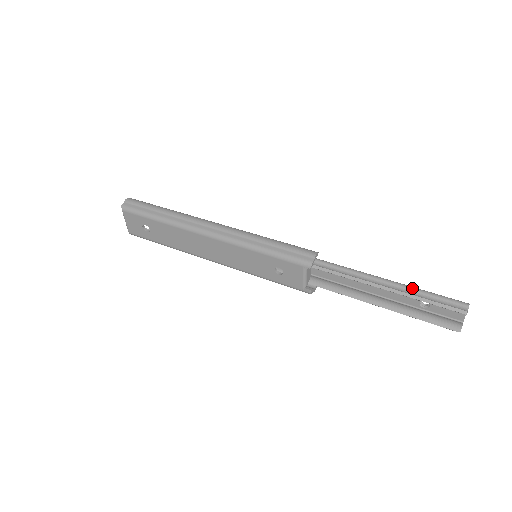
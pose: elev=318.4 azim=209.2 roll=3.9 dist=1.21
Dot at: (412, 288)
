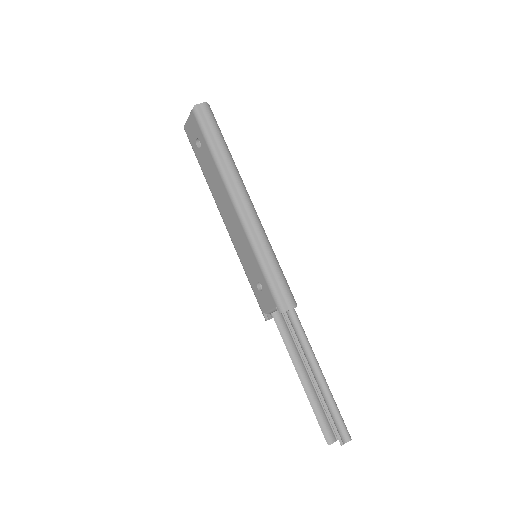
Dot at: (329, 393)
